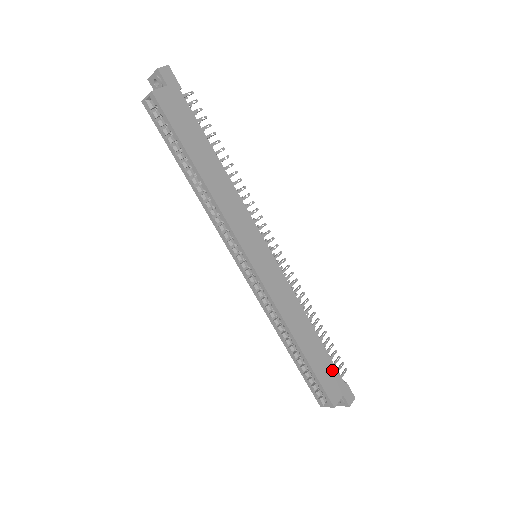
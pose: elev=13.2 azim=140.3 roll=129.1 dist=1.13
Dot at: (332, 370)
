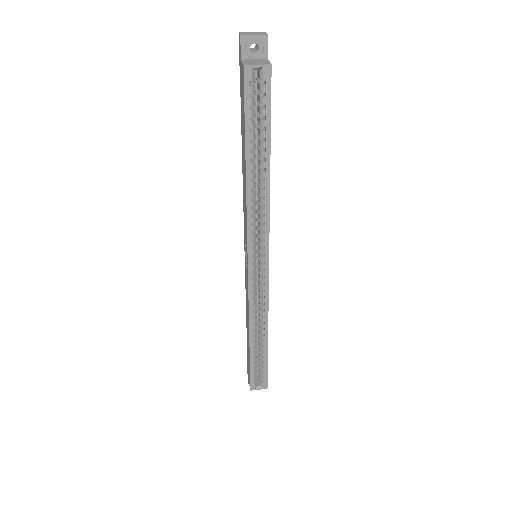
Dot at: occluded
